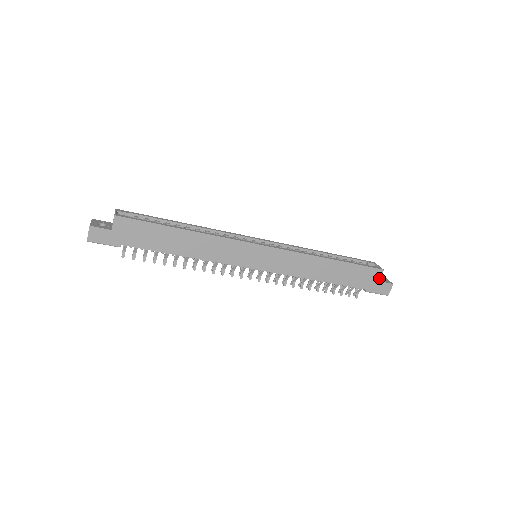
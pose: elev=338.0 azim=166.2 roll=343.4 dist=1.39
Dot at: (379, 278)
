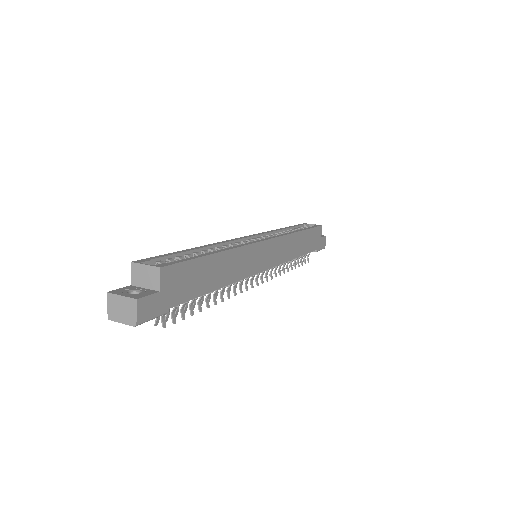
Dot at: occluded
